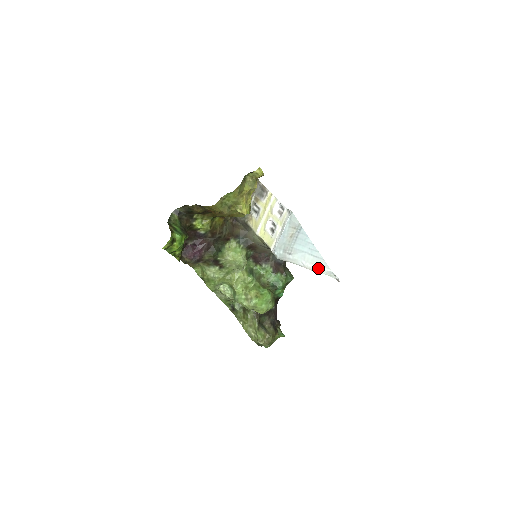
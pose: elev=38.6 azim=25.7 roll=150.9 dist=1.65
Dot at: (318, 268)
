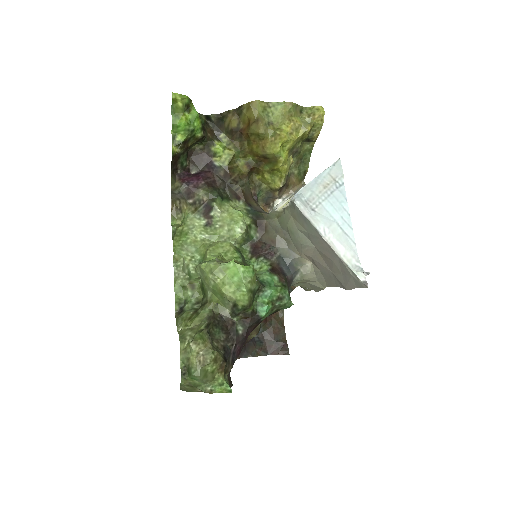
Dot at: (343, 251)
